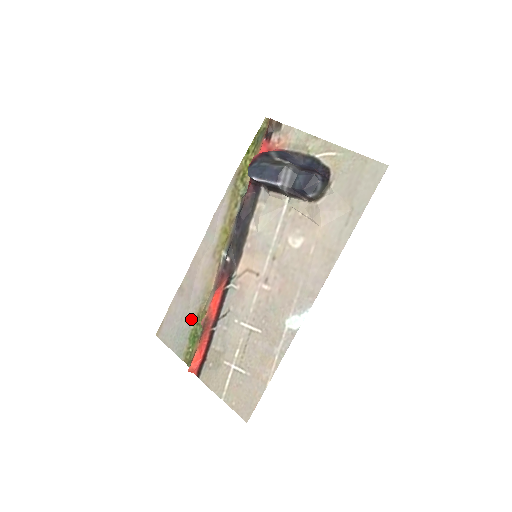
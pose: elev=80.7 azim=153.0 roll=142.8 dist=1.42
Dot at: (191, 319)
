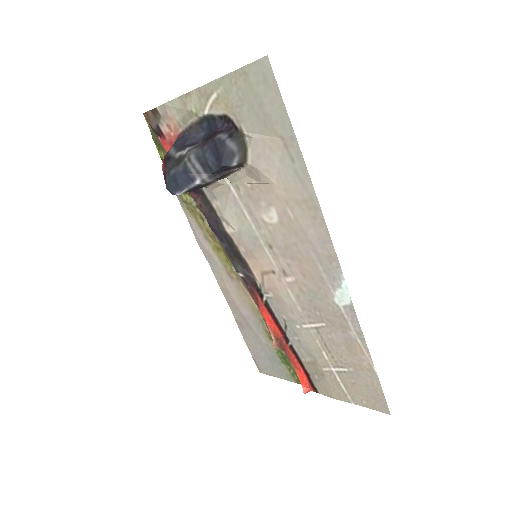
Dot at: (268, 344)
